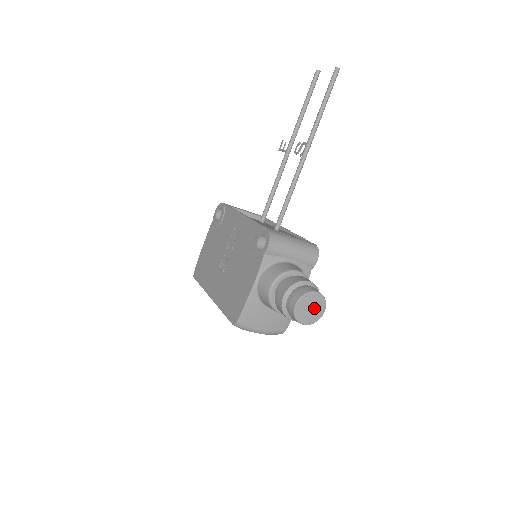
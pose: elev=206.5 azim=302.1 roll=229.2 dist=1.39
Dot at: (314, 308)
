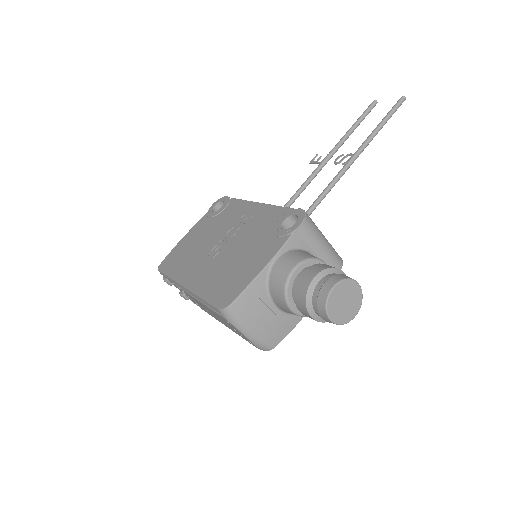
Dot at: (348, 304)
